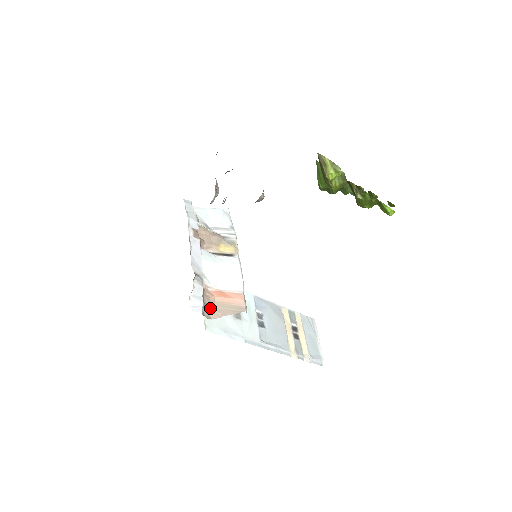
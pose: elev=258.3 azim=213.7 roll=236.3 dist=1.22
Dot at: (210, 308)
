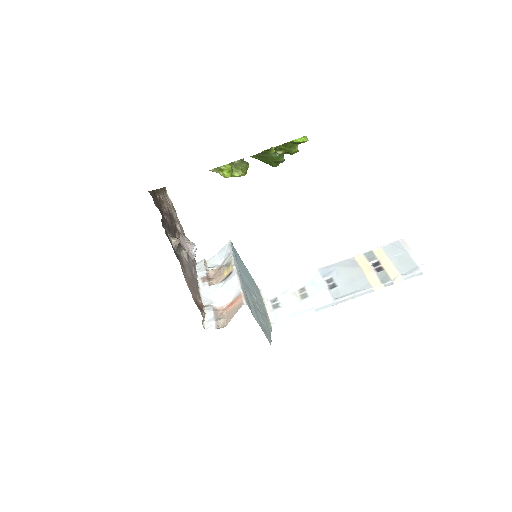
Dot at: (223, 320)
